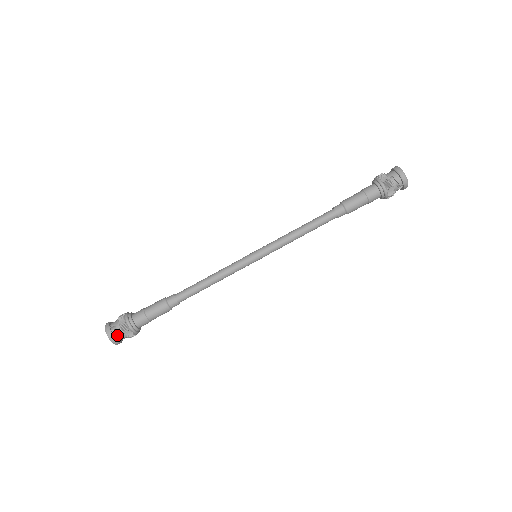
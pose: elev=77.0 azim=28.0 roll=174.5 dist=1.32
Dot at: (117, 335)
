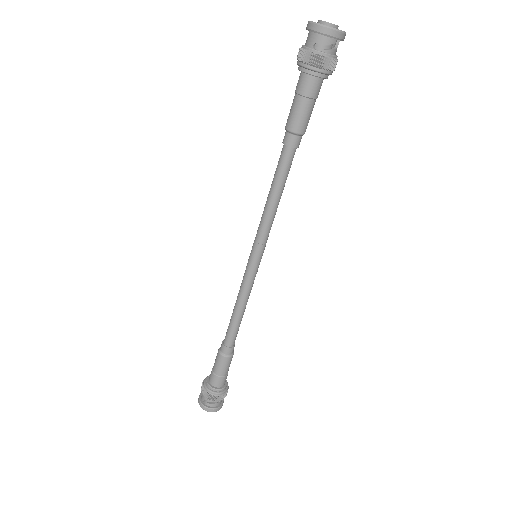
Dot at: (214, 405)
